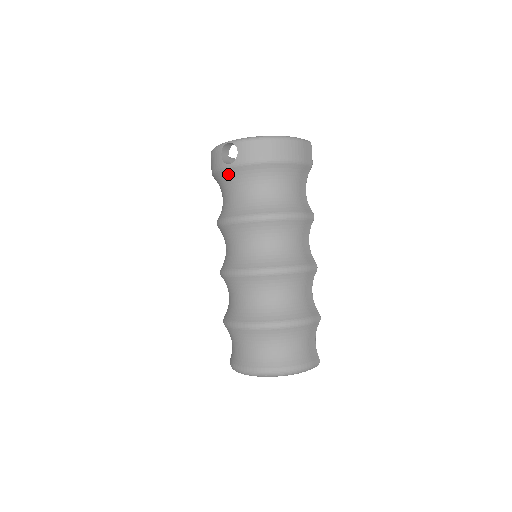
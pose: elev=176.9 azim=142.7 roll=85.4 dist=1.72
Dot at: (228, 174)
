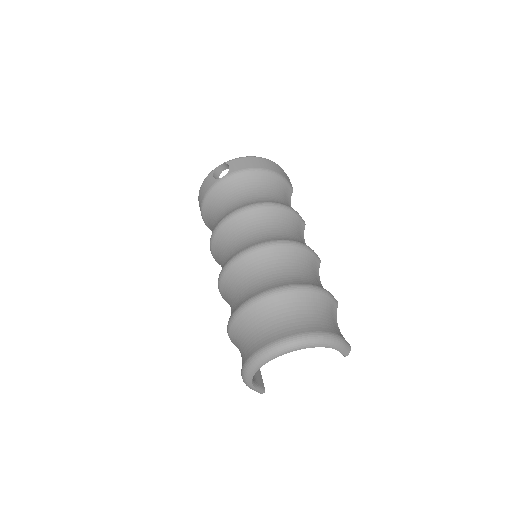
Dot at: (221, 188)
